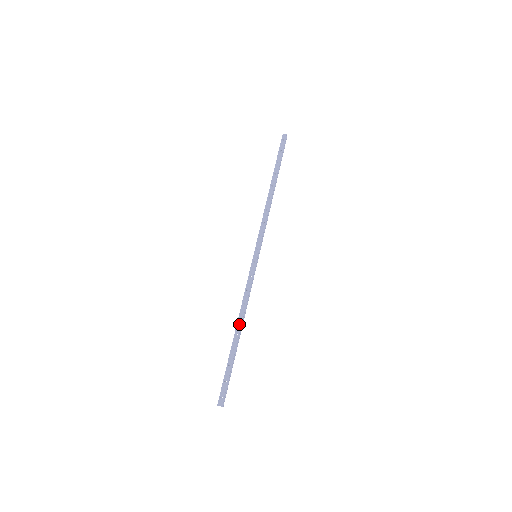
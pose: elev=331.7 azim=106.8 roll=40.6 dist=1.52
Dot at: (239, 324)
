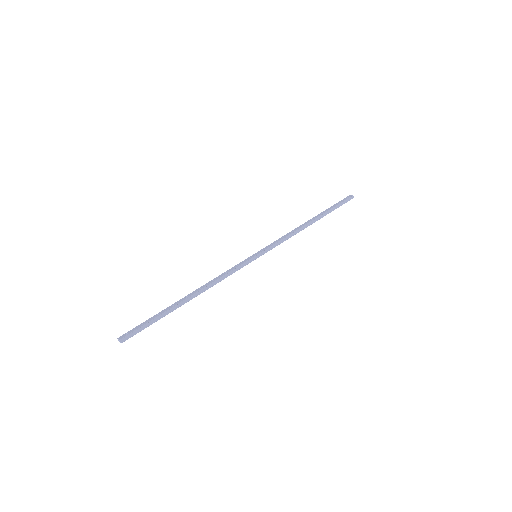
Dot at: (195, 291)
